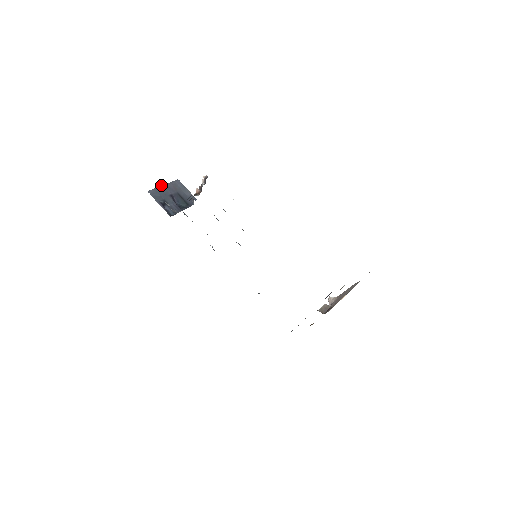
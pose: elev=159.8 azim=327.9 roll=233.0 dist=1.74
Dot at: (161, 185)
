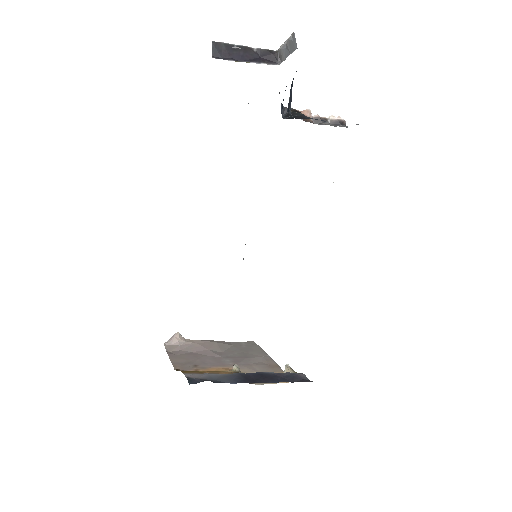
Dot at: occluded
